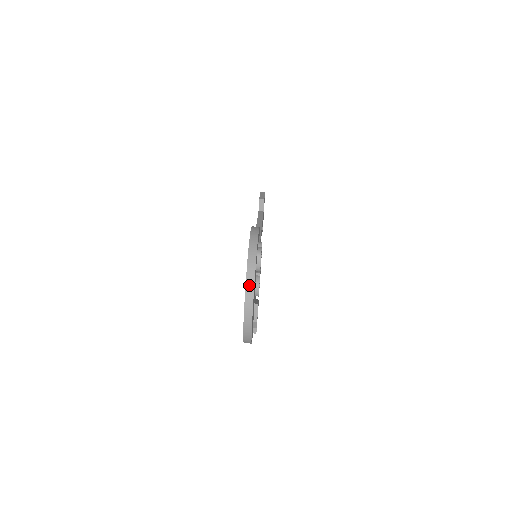
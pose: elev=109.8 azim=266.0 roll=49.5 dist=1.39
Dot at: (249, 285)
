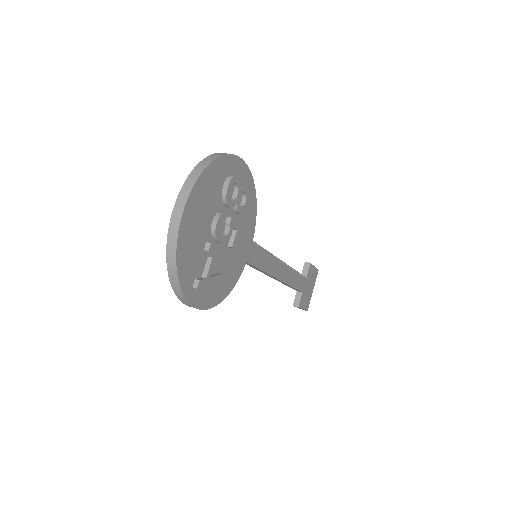
Dot at: (192, 176)
